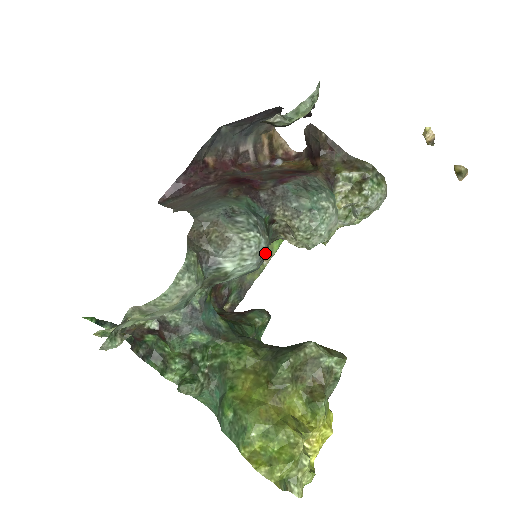
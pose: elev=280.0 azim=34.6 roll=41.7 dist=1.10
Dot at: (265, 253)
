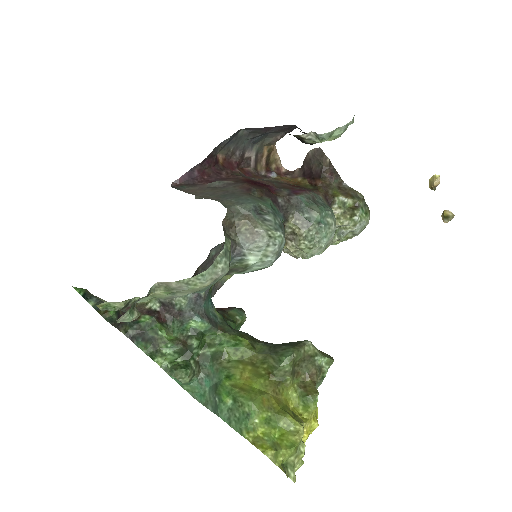
Dot at: occluded
